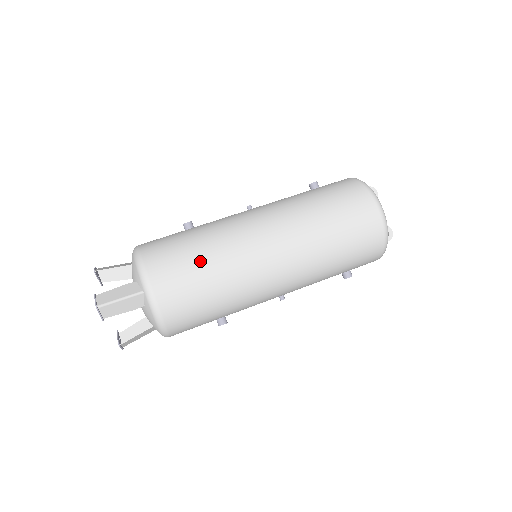
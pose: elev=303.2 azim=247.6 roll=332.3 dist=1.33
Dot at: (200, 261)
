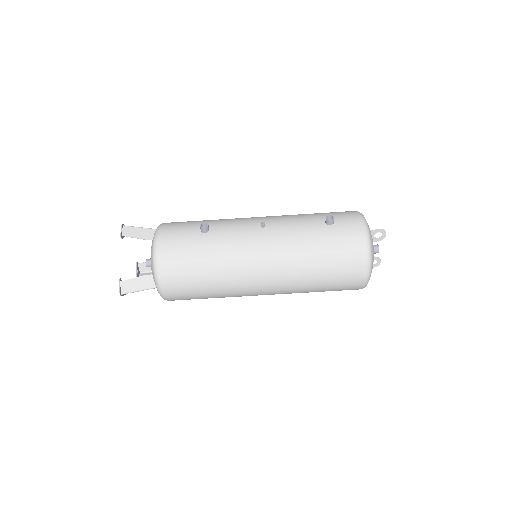
Dot at: (203, 283)
